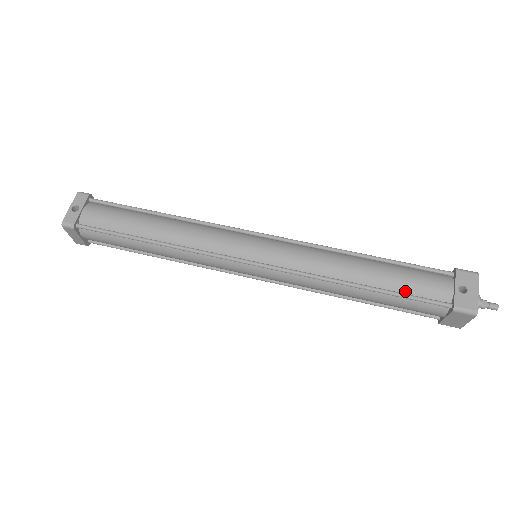
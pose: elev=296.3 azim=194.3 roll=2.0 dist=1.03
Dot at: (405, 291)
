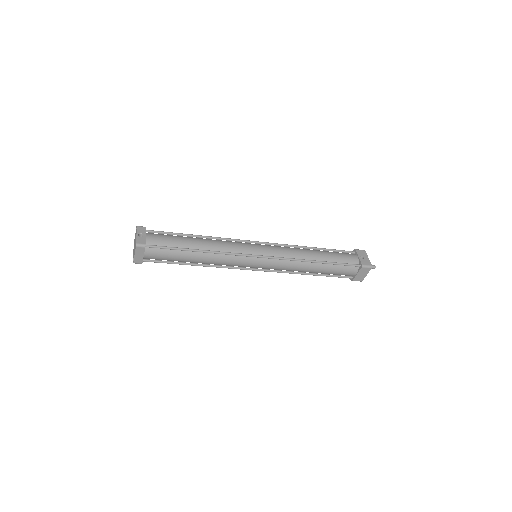
Dot at: (338, 262)
